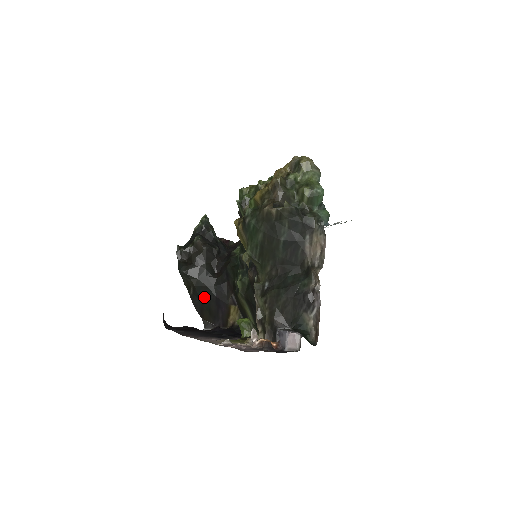
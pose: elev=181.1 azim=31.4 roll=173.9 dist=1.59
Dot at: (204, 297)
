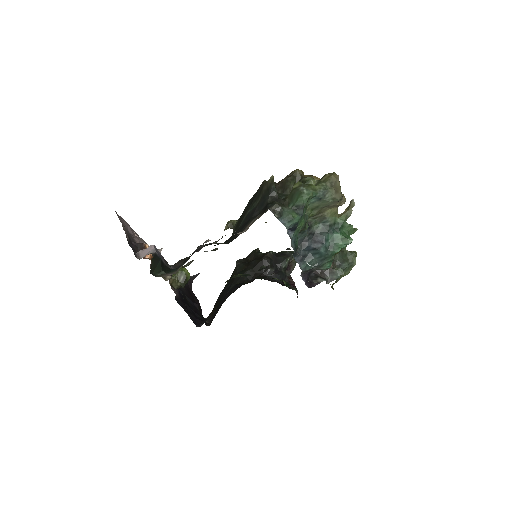
Dot at: (226, 290)
